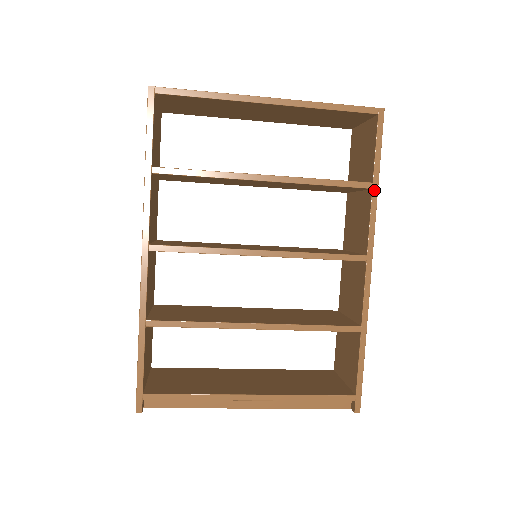
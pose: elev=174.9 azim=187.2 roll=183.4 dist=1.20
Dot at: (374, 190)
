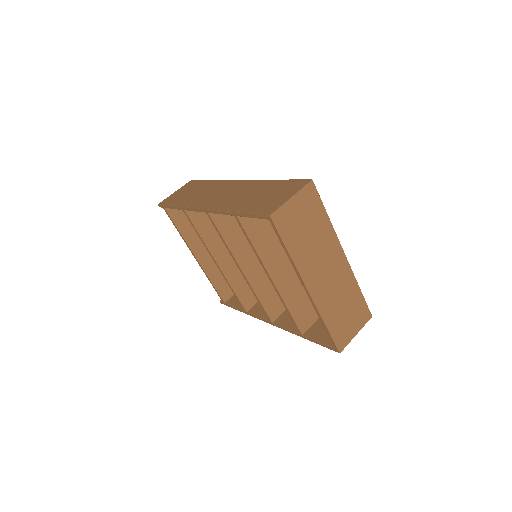
Dot at: (300, 335)
